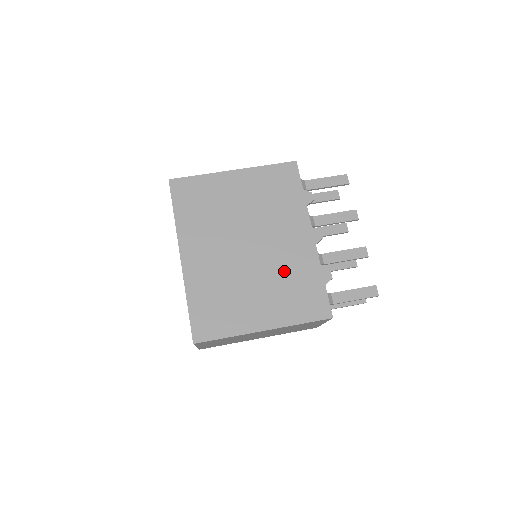
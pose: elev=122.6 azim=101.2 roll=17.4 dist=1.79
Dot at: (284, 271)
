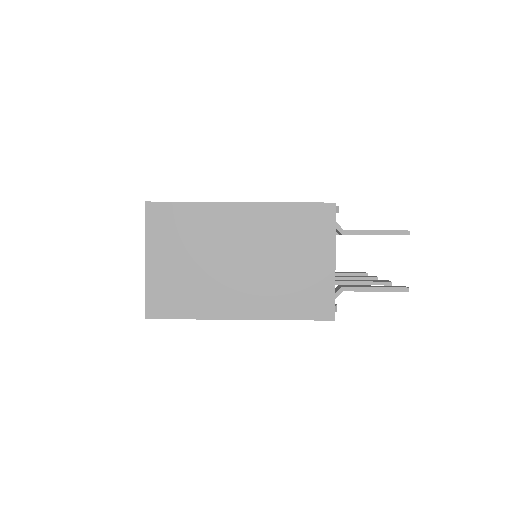
Dot at: occluded
